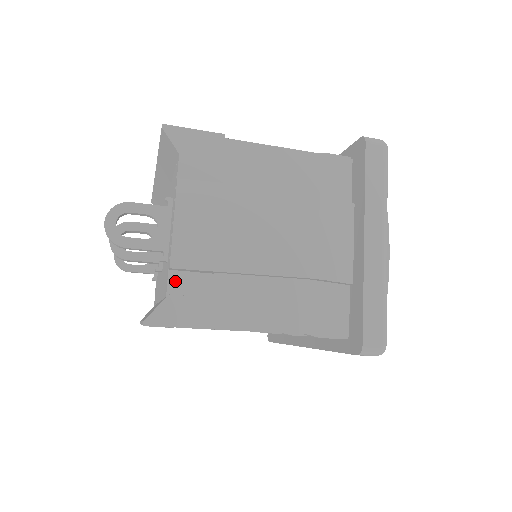
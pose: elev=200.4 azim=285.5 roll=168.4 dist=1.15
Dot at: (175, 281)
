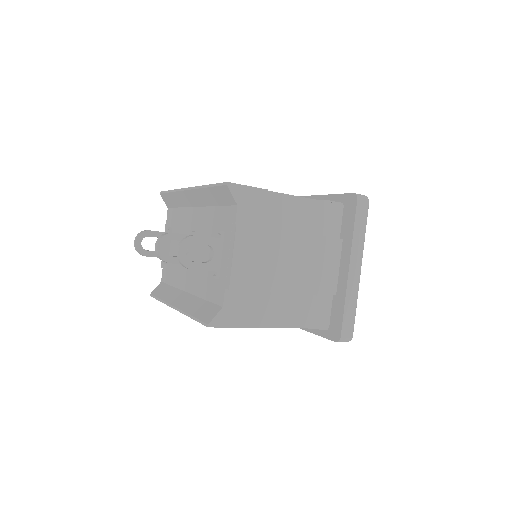
Dot at: (229, 296)
